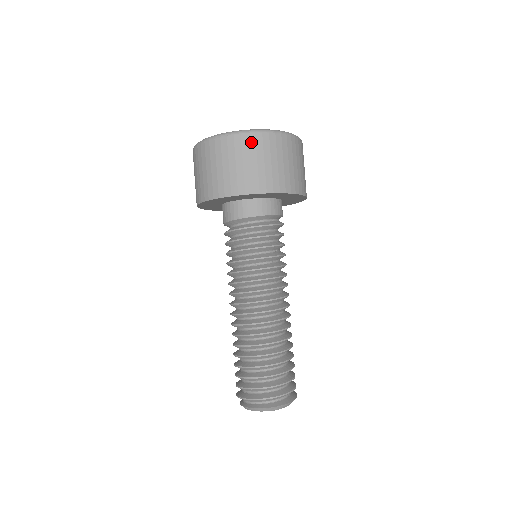
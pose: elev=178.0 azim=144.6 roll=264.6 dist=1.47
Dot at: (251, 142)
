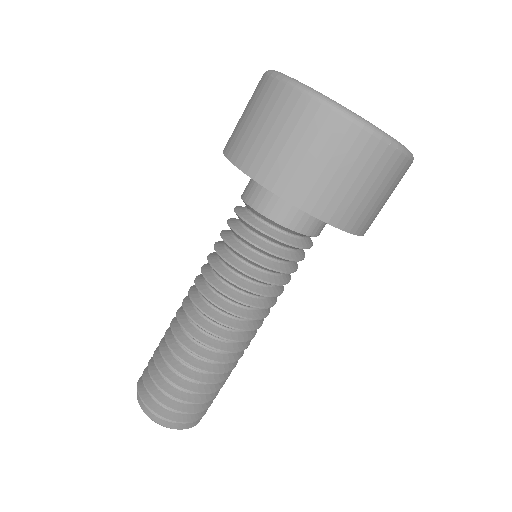
Dot at: (402, 171)
